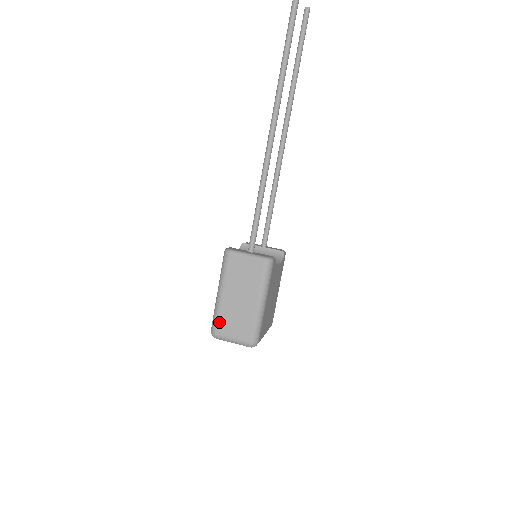
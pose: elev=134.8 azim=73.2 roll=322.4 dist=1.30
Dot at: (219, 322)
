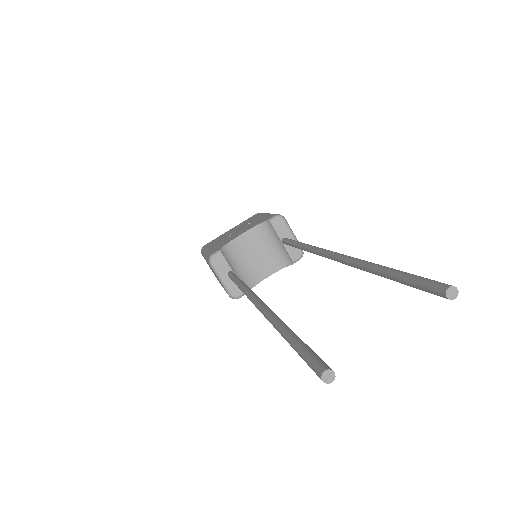
Dot at: occluded
